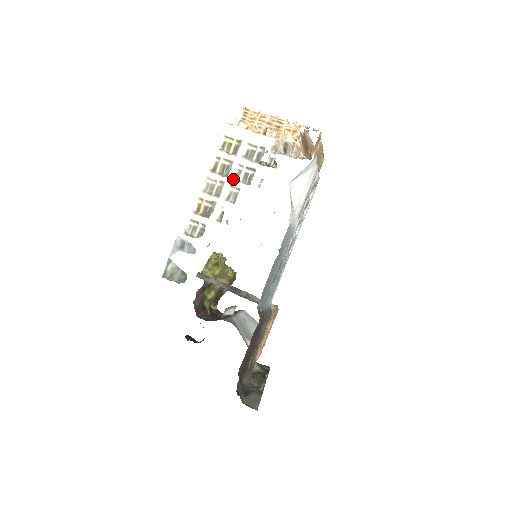
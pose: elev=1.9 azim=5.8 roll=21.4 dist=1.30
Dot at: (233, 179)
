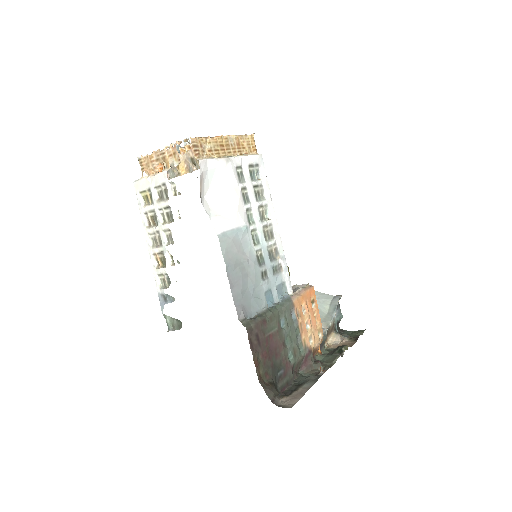
Dot at: (162, 224)
